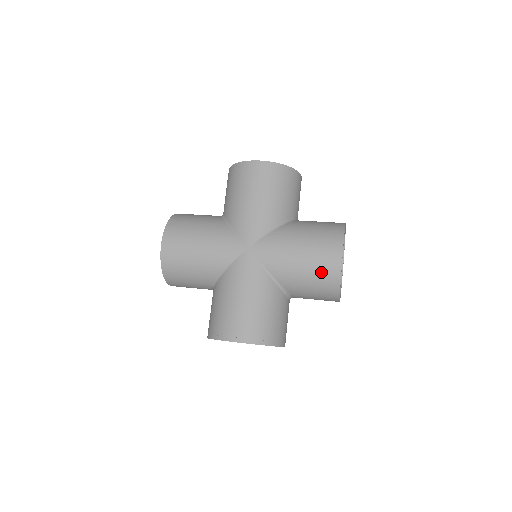
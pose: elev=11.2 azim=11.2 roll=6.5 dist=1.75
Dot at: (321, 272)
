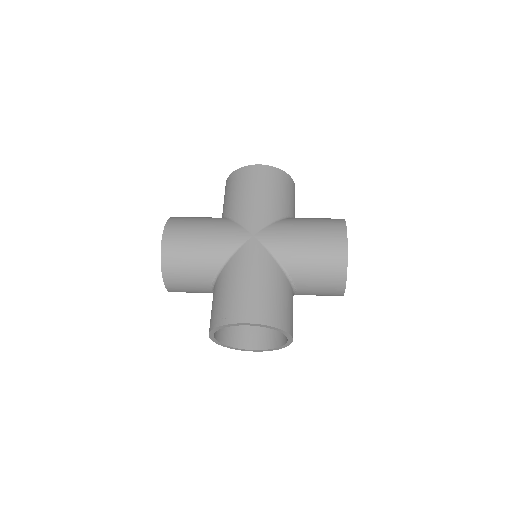
Dot at: (328, 254)
